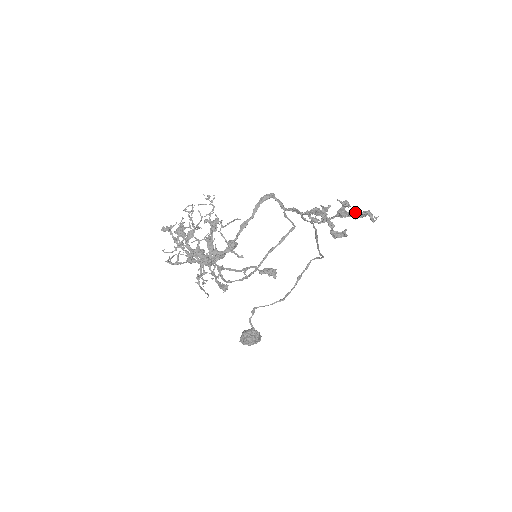
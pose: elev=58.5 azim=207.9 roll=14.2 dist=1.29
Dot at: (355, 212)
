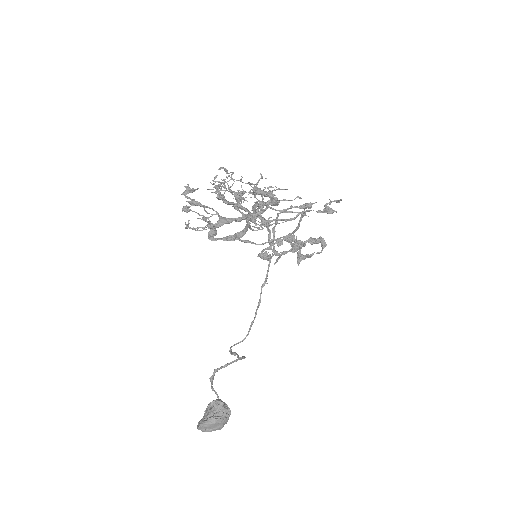
Dot at: (312, 238)
